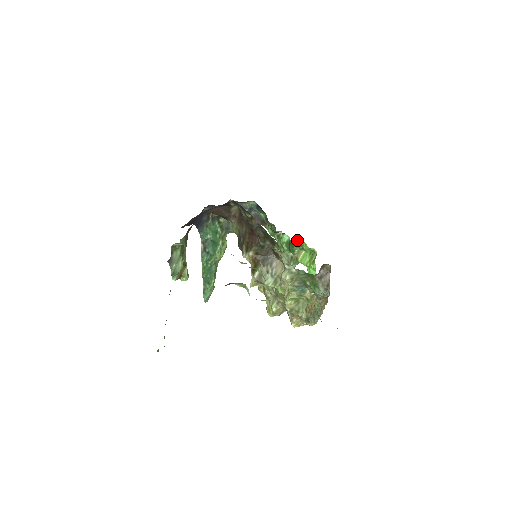
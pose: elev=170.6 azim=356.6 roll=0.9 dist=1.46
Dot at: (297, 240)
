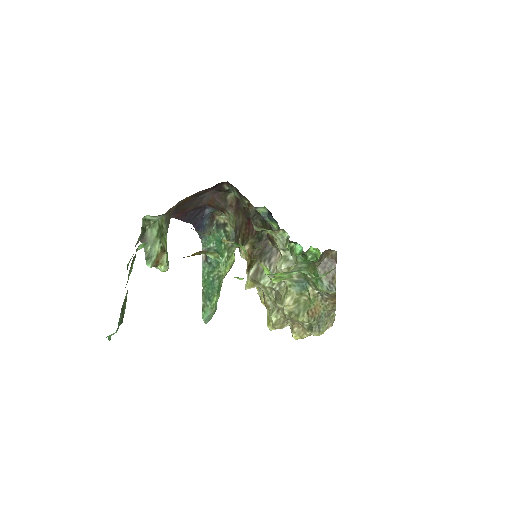
Dot at: (310, 249)
